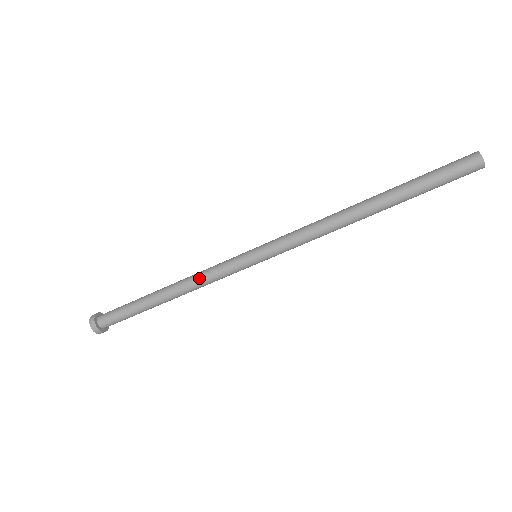
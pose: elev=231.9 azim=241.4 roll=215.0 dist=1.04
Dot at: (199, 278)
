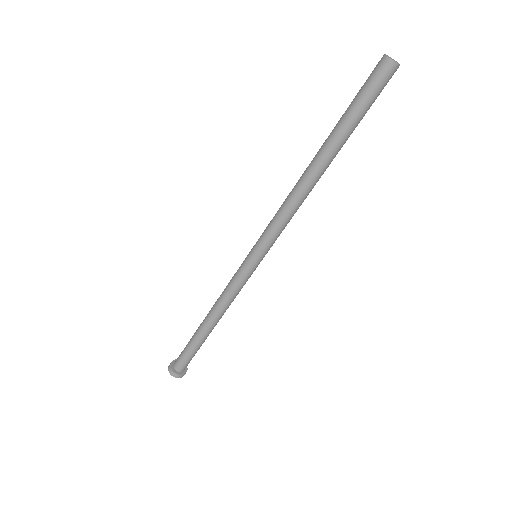
Dot at: (222, 295)
